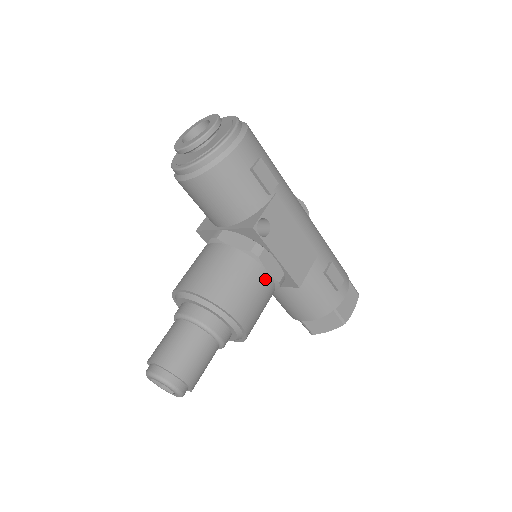
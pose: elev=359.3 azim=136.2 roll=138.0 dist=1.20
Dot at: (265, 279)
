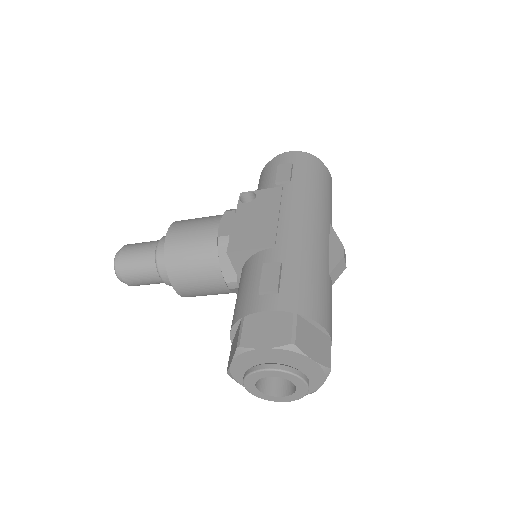
Dot at: (212, 226)
